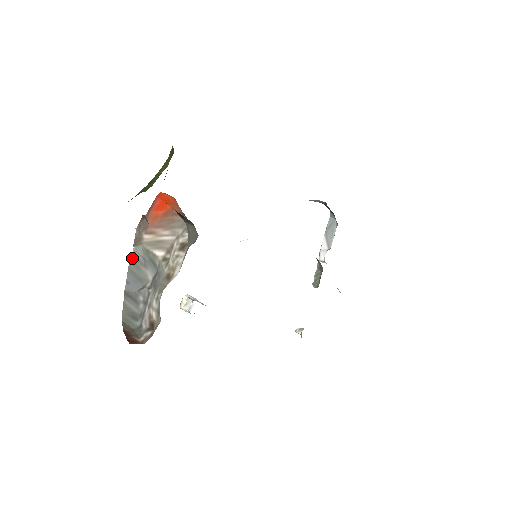
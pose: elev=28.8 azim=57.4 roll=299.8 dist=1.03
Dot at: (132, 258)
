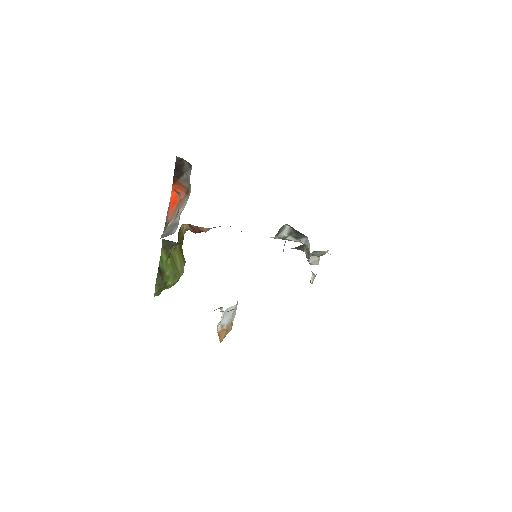
Dot at: (162, 235)
